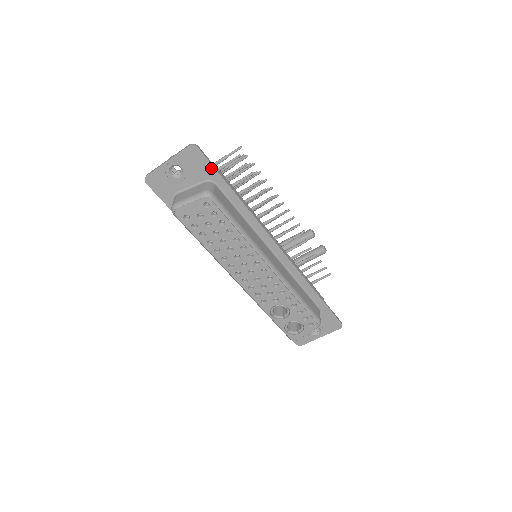
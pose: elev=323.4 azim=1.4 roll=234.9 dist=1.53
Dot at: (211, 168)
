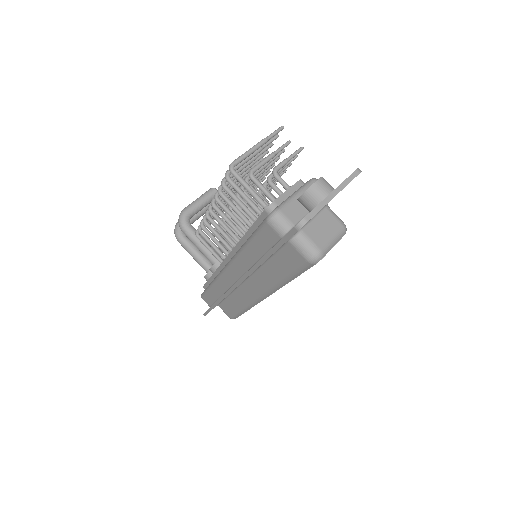
Dot at: occluded
